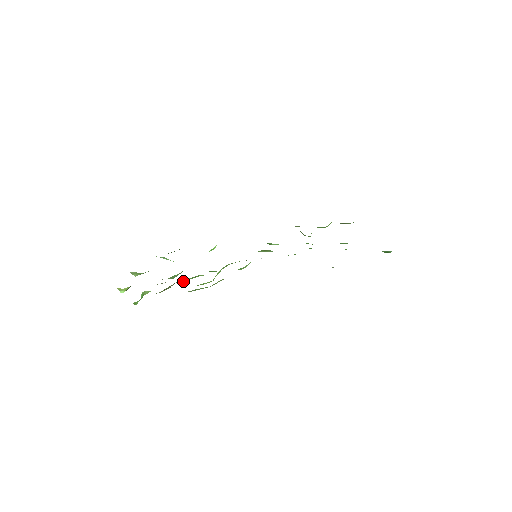
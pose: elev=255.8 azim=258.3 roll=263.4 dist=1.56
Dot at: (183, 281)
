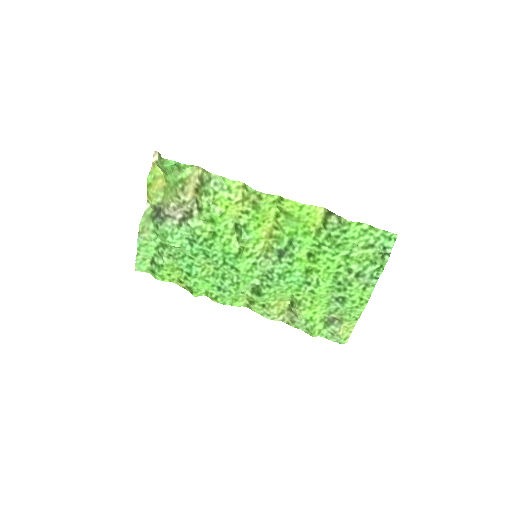
Dot at: (188, 221)
